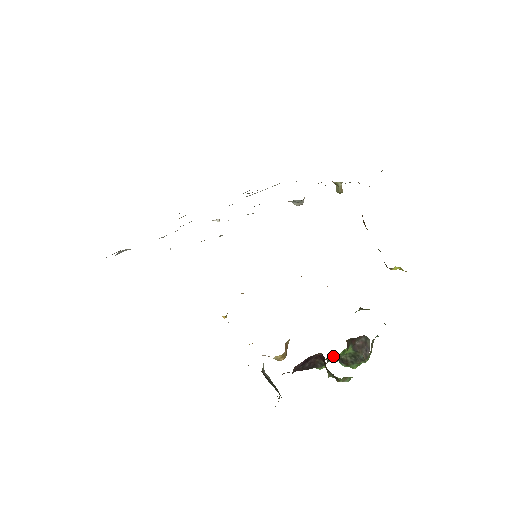
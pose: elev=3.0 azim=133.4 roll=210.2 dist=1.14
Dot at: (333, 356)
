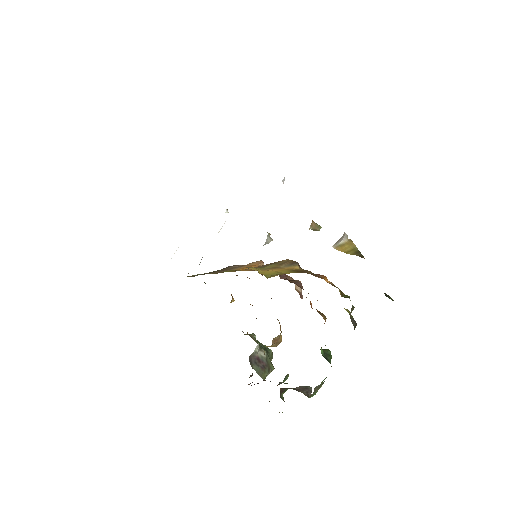
Dot at: (284, 383)
